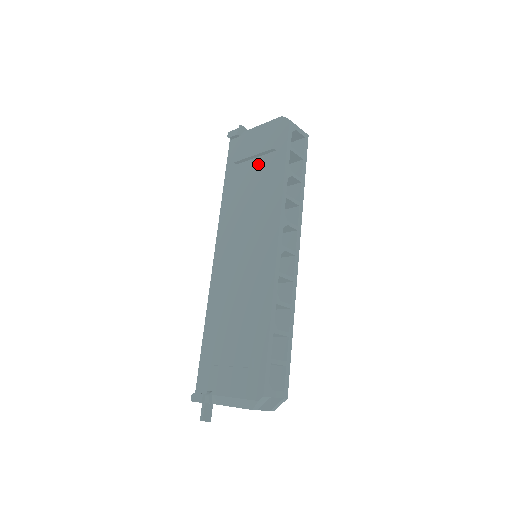
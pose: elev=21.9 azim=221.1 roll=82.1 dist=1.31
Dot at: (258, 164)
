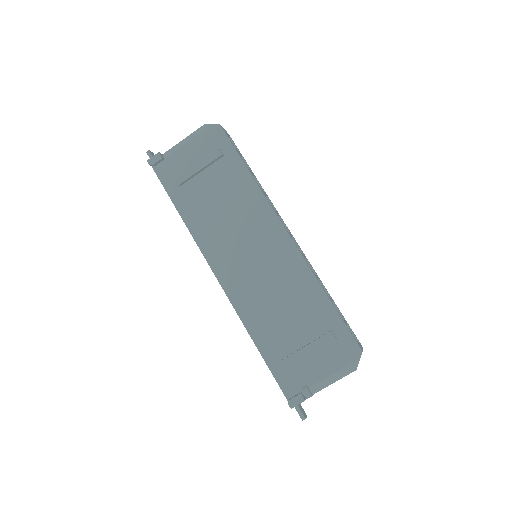
Dot at: (210, 175)
